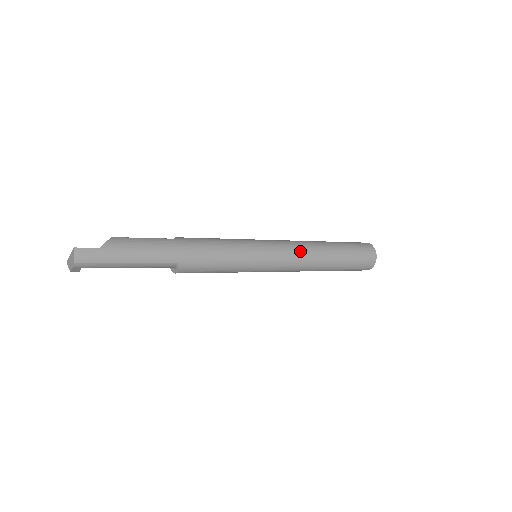
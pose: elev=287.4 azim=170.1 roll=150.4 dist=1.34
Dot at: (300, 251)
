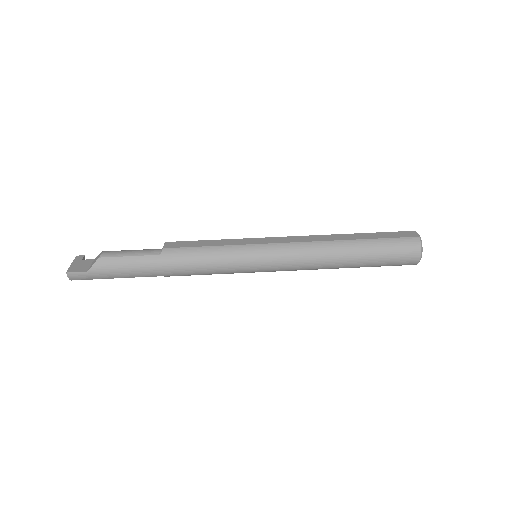
Dot at: (304, 262)
